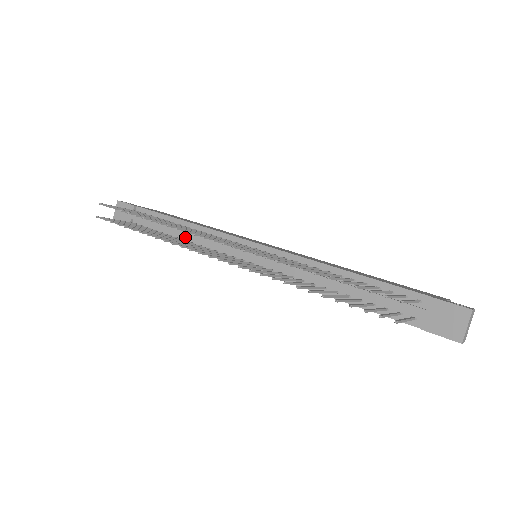
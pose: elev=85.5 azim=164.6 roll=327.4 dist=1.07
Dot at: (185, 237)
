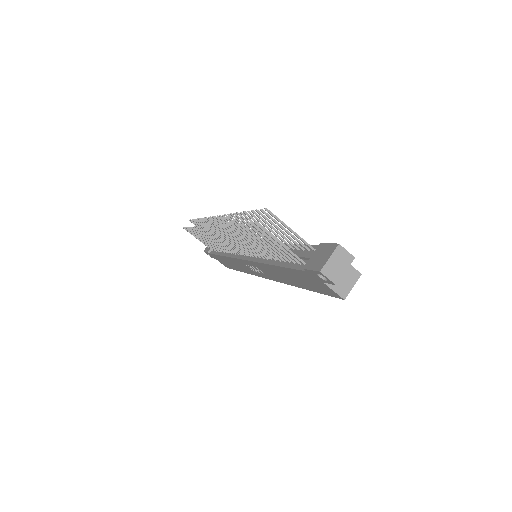
Dot at: occluded
